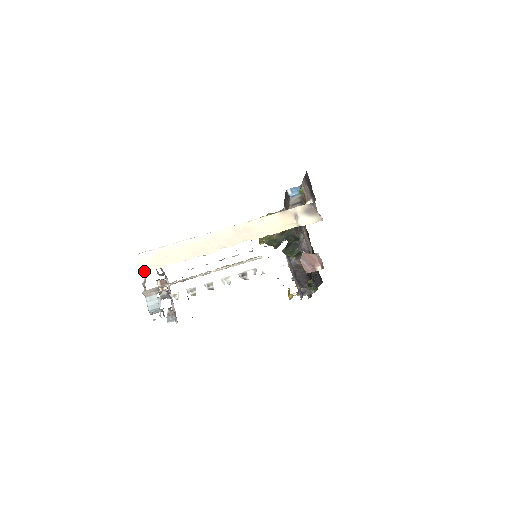
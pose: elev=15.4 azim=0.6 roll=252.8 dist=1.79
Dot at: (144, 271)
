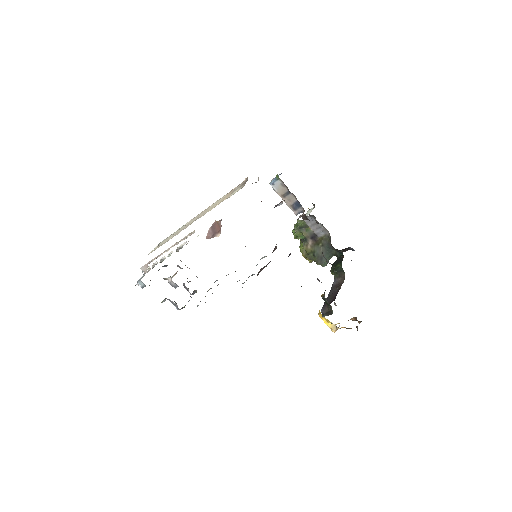
Dot at: occluded
